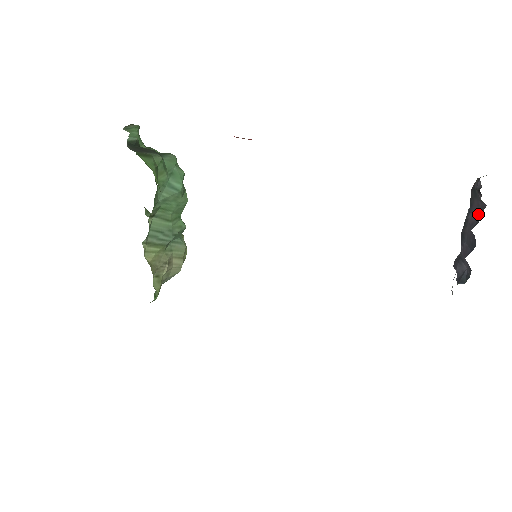
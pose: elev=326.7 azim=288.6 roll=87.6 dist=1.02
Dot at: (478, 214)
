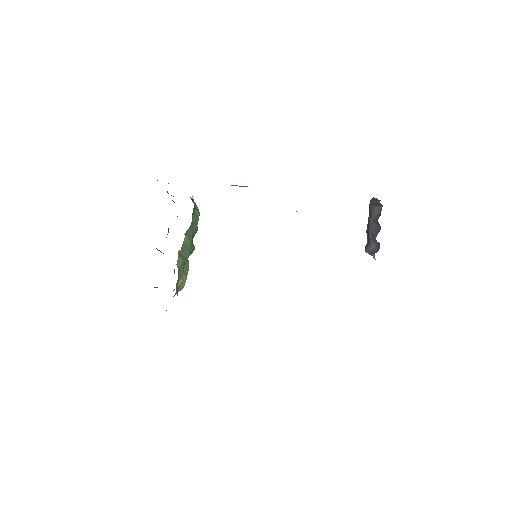
Dot at: (378, 213)
